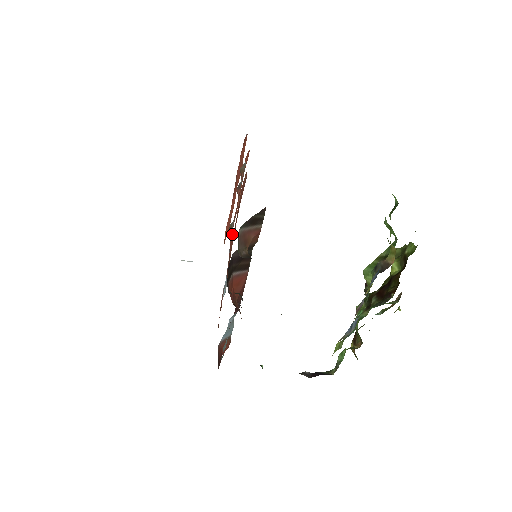
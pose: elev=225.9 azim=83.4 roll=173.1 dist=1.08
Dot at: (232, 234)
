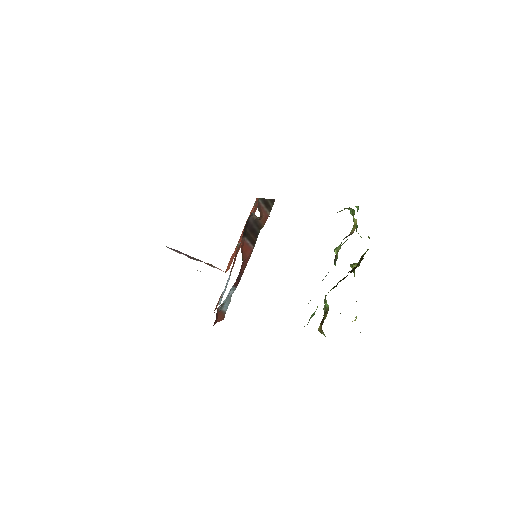
Dot at: occluded
